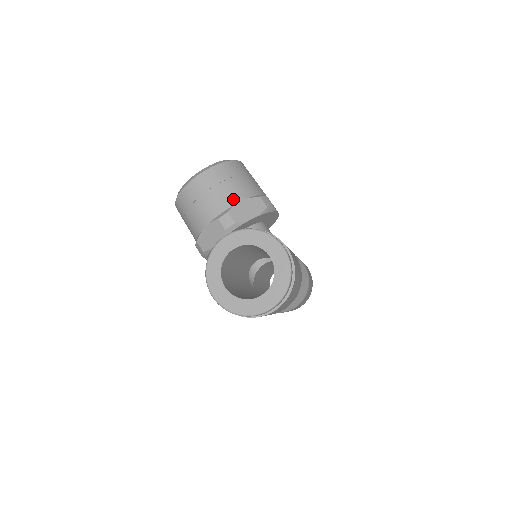
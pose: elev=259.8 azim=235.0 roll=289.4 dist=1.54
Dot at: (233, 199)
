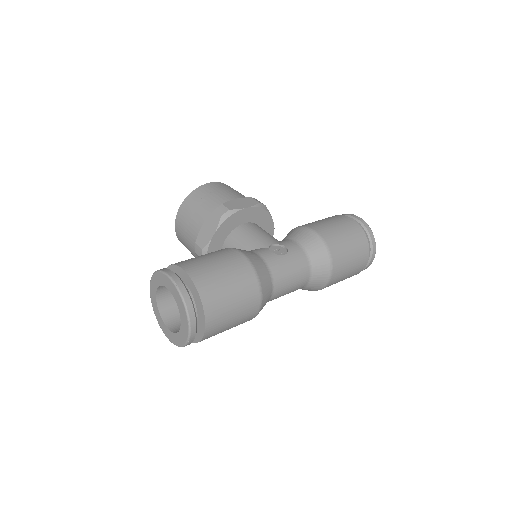
Dot at: (196, 228)
